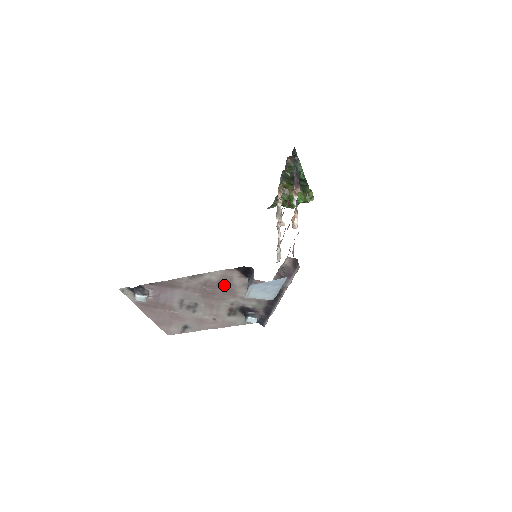
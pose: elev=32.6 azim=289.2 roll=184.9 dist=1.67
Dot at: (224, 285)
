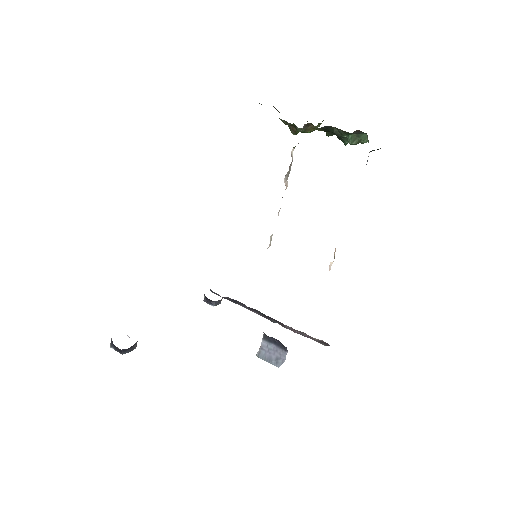
Dot at: occluded
